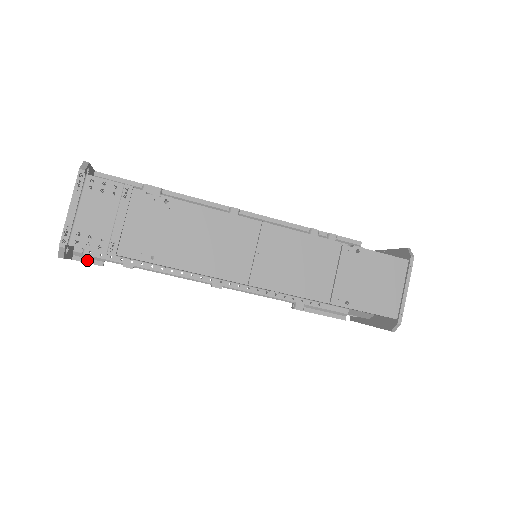
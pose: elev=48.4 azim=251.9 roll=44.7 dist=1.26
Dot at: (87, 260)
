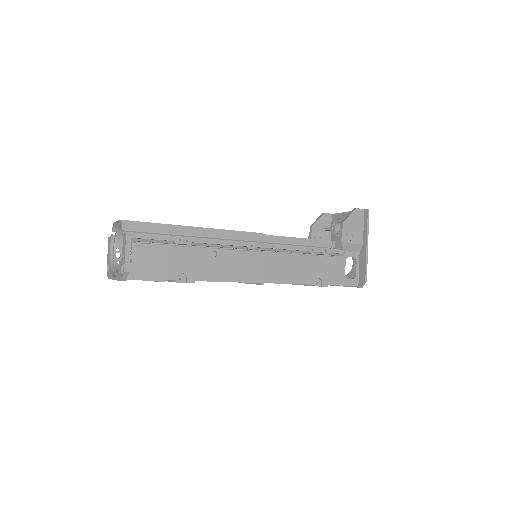
Dot at: occluded
